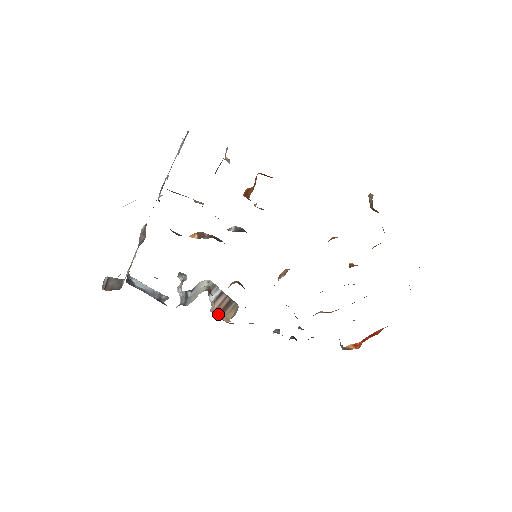
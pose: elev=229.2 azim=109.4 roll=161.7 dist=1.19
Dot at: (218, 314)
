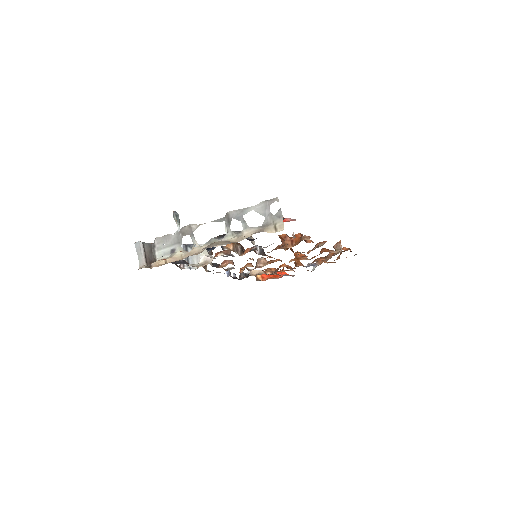
Dot at: (204, 267)
